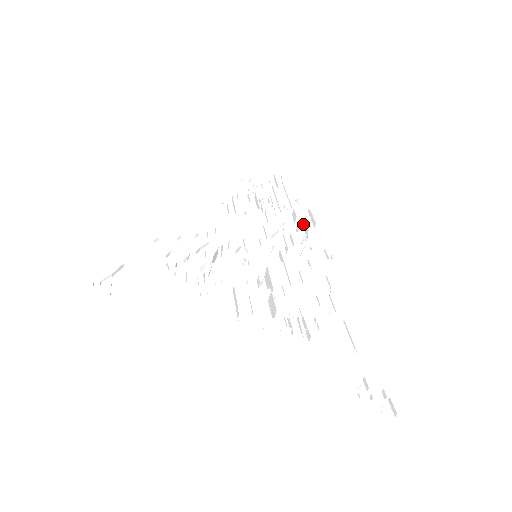
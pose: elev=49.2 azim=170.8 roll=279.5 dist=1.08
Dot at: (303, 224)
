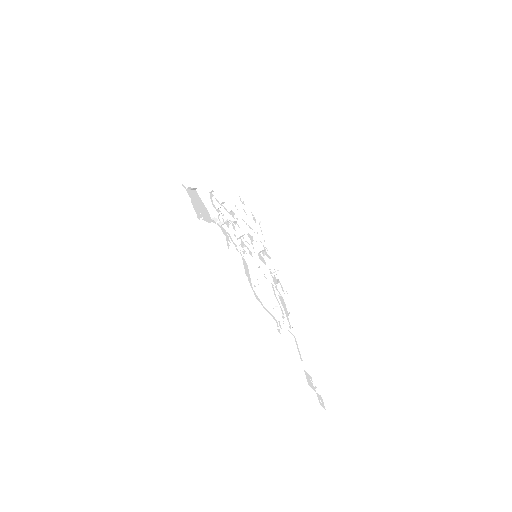
Dot at: occluded
